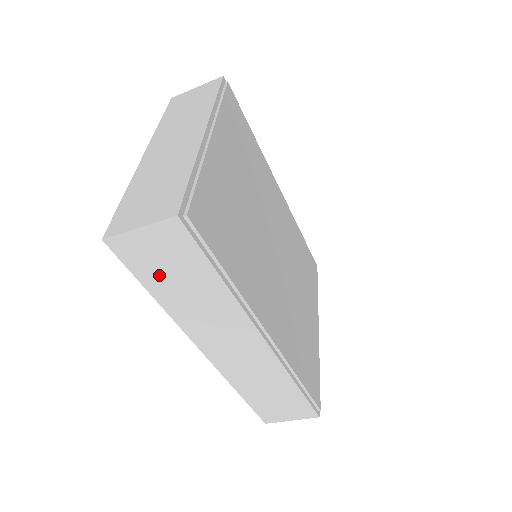
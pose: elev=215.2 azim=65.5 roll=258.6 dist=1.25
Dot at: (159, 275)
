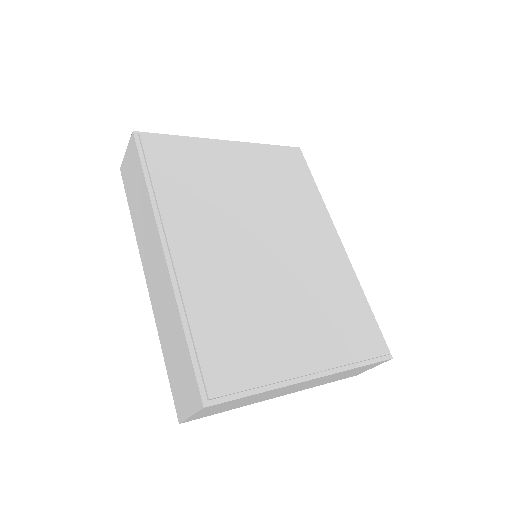
Dot at: (131, 190)
